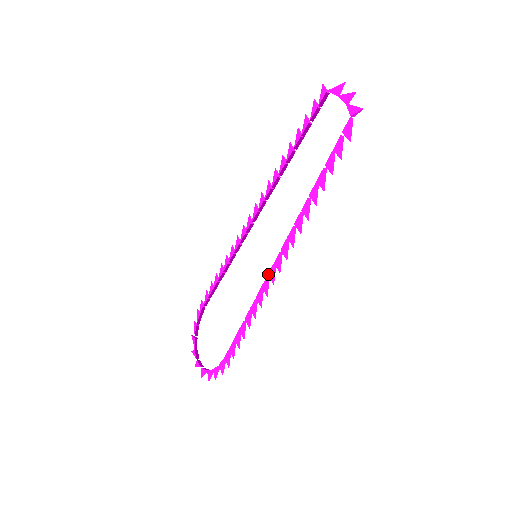
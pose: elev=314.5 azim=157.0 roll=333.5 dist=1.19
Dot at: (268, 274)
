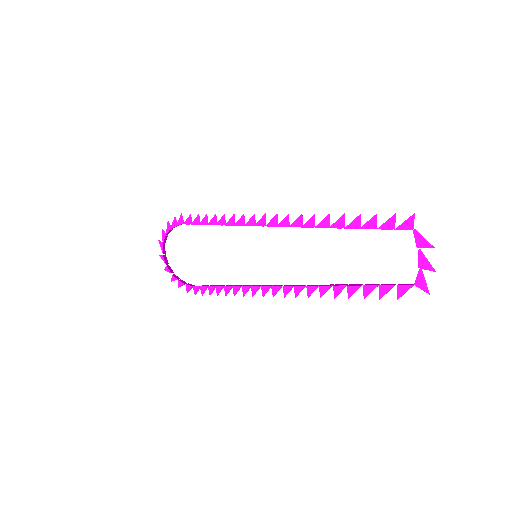
Dot at: (262, 286)
